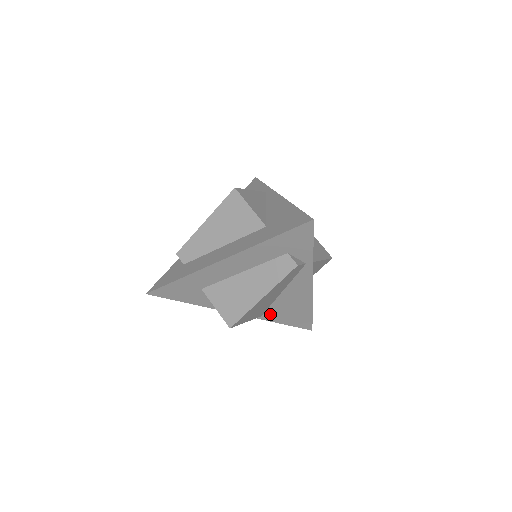
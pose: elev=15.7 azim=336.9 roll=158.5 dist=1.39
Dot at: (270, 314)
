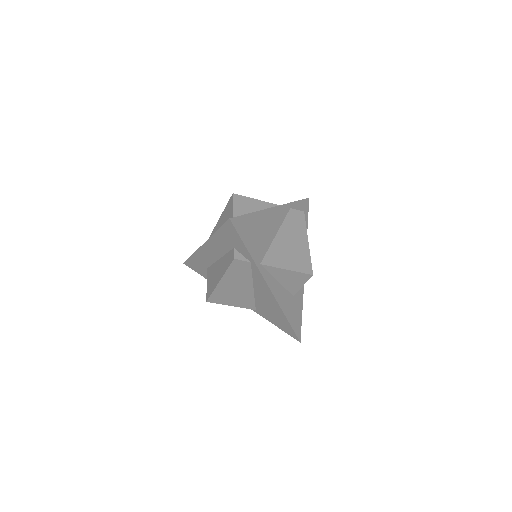
Dot at: (260, 310)
